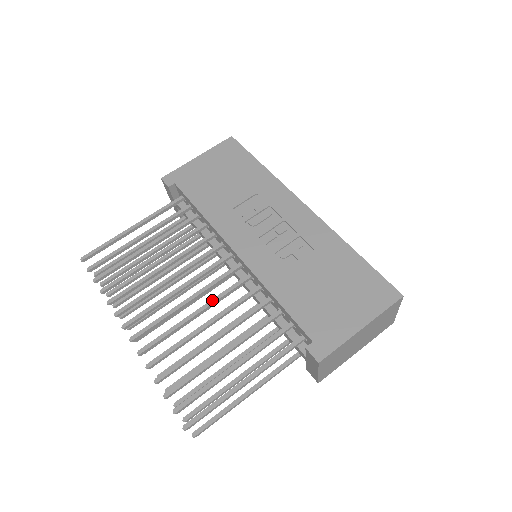
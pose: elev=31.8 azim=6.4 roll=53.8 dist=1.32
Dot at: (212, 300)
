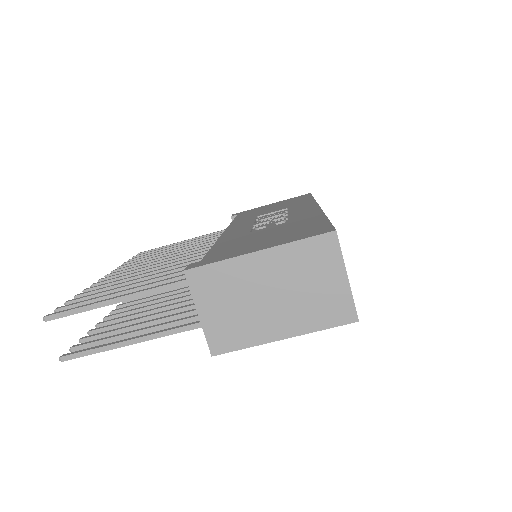
Dot at: (177, 261)
